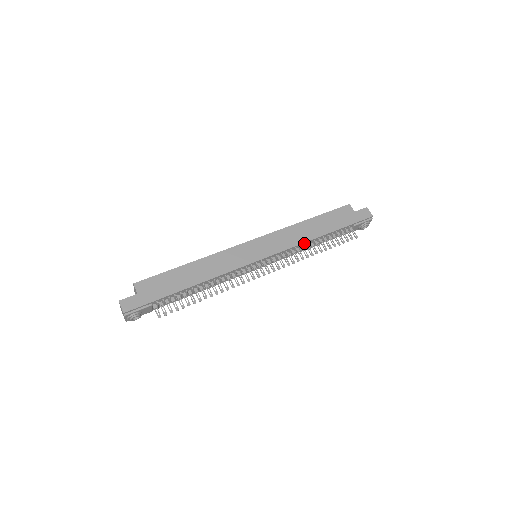
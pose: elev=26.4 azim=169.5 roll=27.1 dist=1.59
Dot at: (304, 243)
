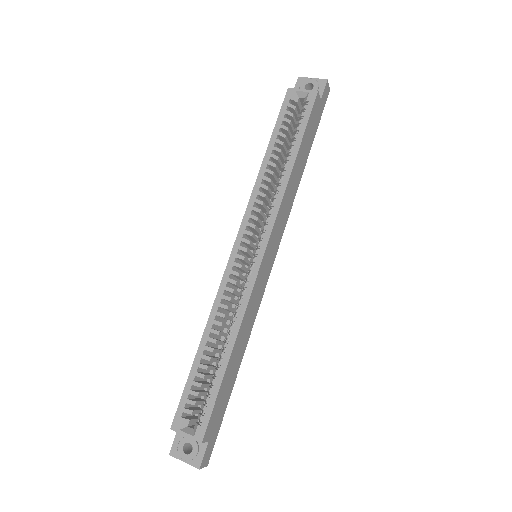
Dot at: (292, 197)
